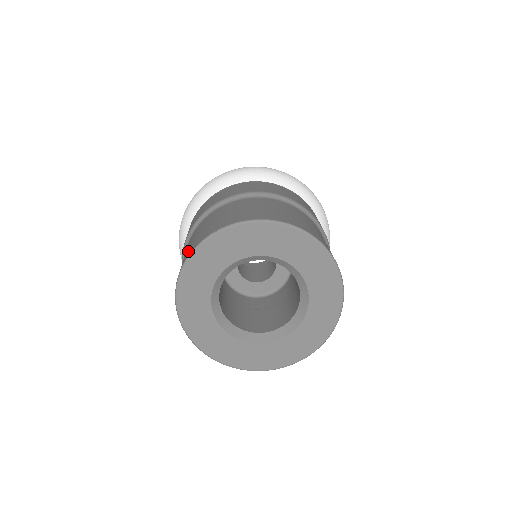
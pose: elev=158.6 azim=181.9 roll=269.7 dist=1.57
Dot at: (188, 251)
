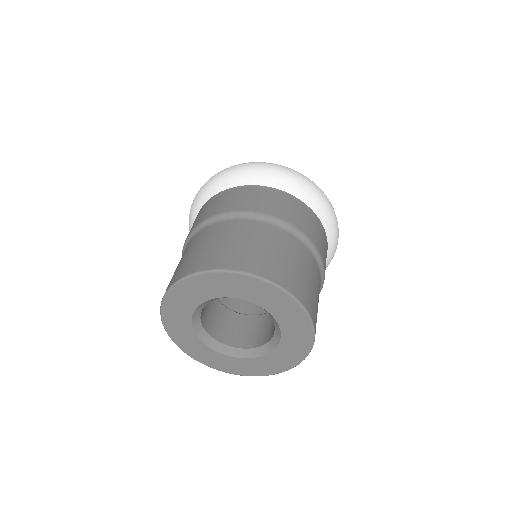
Dot at: (208, 258)
